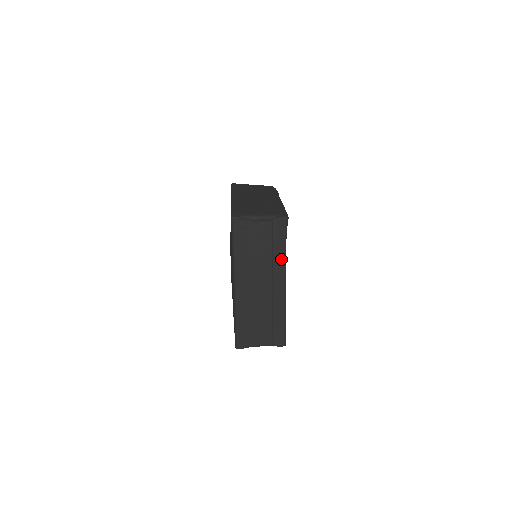
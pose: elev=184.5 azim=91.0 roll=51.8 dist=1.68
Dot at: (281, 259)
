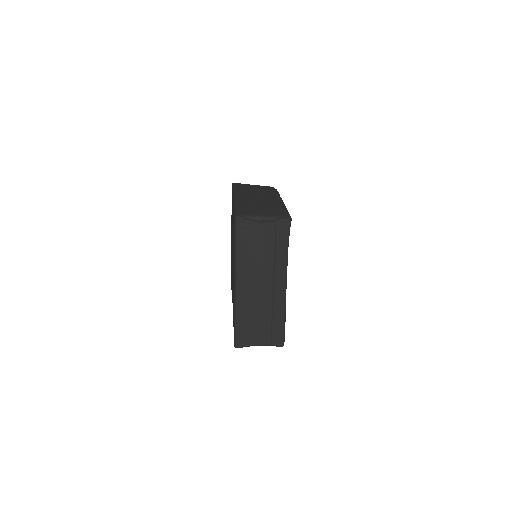
Dot at: (283, 260)
